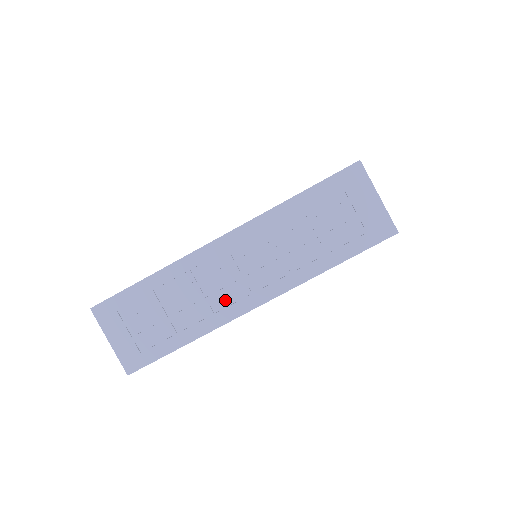
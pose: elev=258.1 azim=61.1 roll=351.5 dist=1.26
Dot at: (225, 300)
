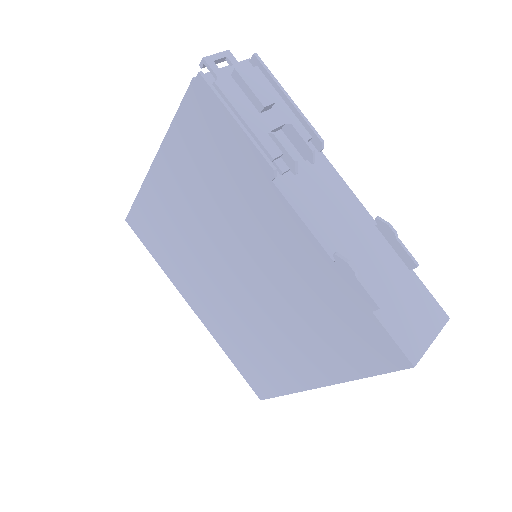
Dot at: occluded
